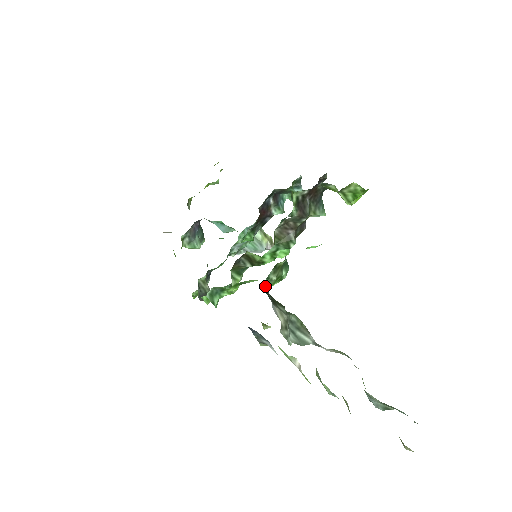
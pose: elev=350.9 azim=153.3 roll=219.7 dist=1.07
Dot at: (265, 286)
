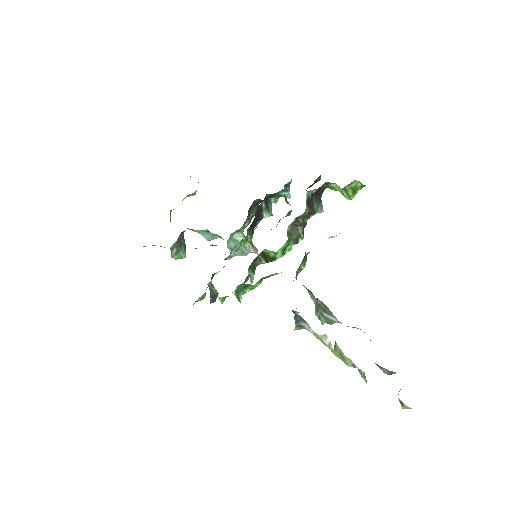
Dot at: (296, 275)
